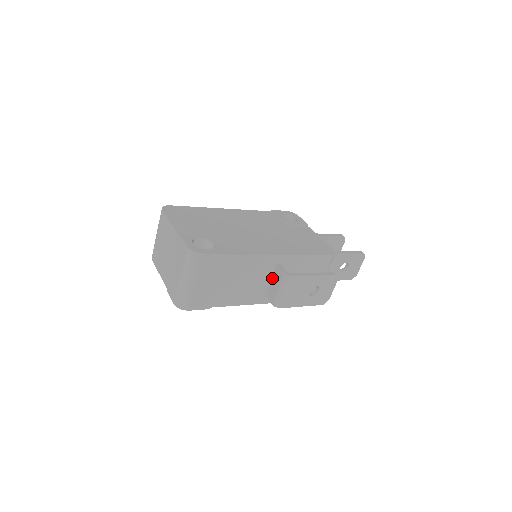
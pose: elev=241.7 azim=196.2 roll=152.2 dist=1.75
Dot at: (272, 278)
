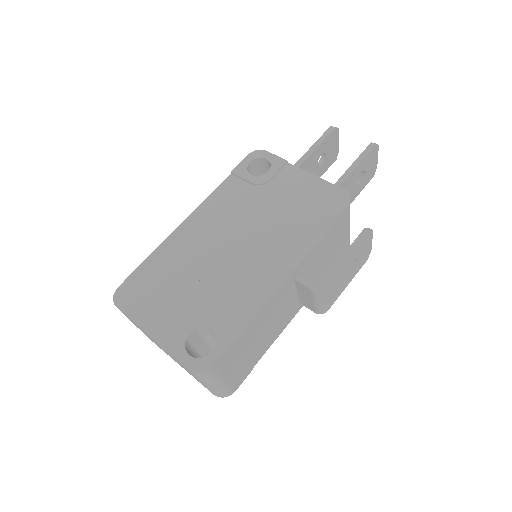
Dot at: (297, 291)
